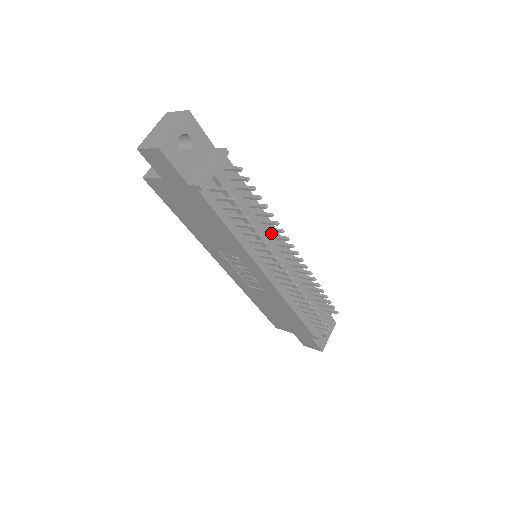
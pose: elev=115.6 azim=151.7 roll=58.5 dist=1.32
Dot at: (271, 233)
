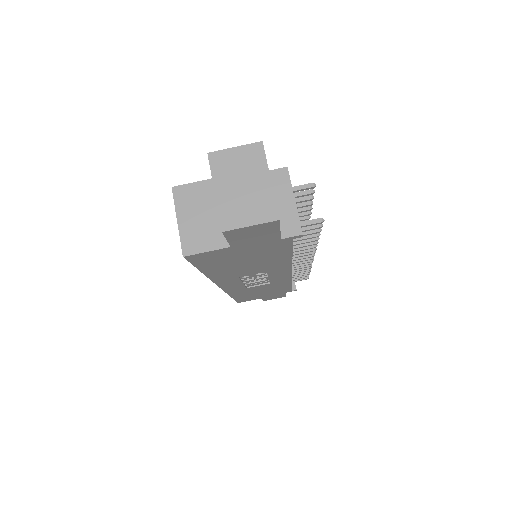
Dot at: occluded
